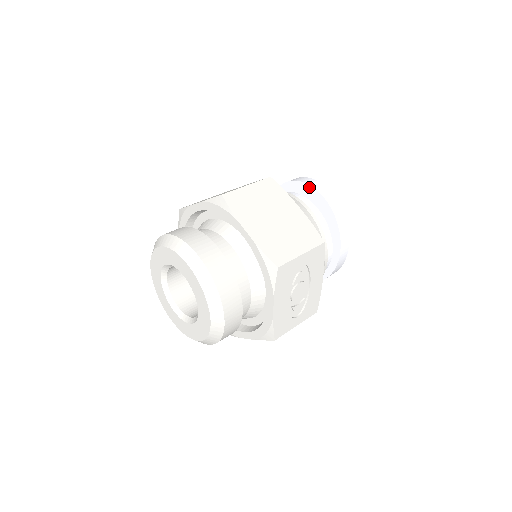
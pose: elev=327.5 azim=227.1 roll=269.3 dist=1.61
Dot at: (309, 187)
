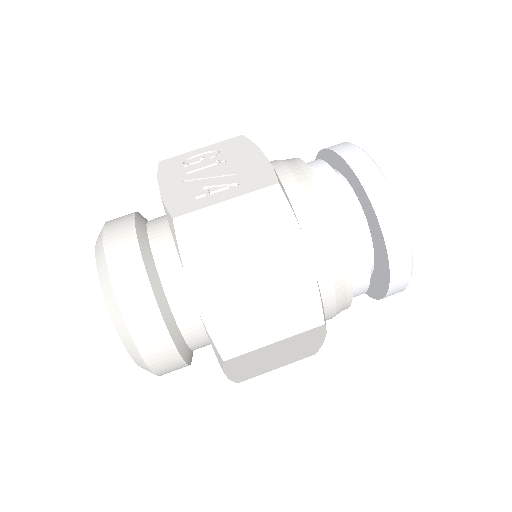
Dot at: (388, 277)
